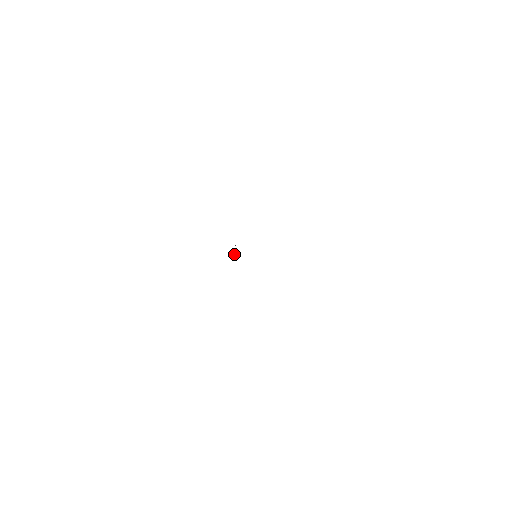
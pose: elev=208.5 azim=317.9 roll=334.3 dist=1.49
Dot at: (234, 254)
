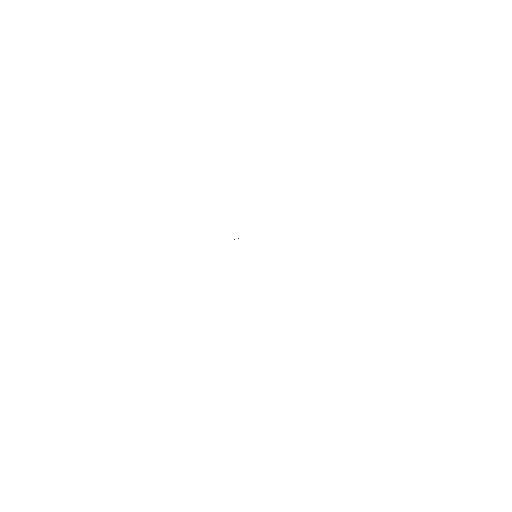
Dot at: occluded
